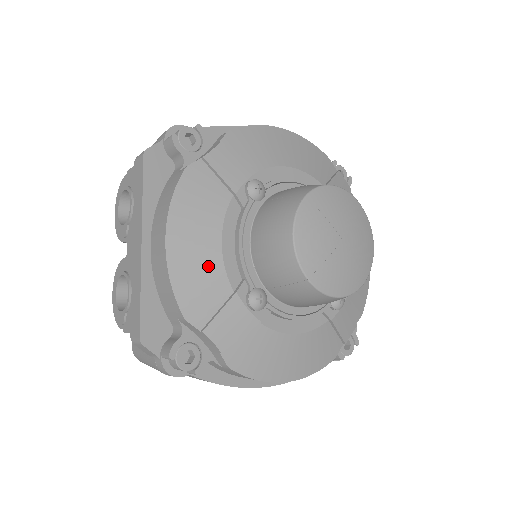
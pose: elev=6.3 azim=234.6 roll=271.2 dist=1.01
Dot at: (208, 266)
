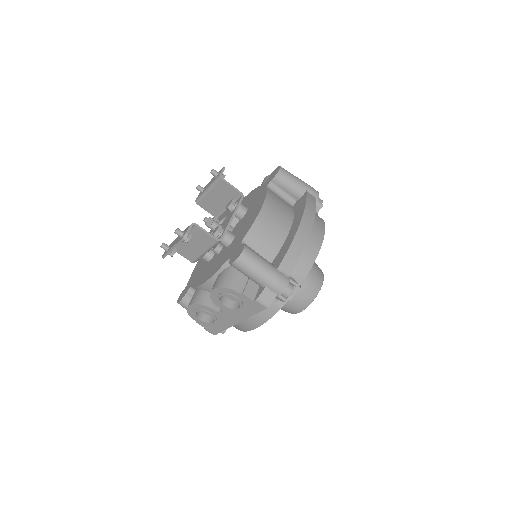
Dot at: occluded
